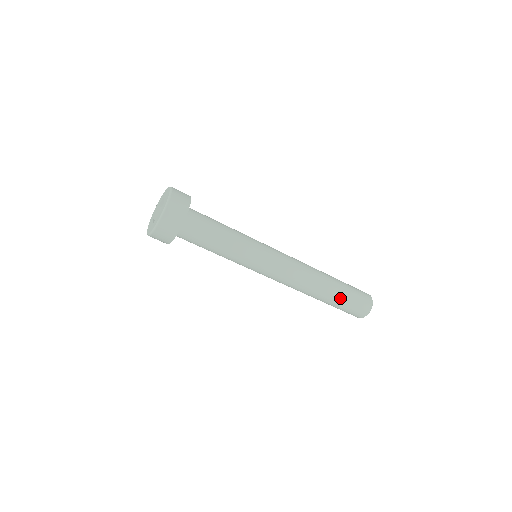
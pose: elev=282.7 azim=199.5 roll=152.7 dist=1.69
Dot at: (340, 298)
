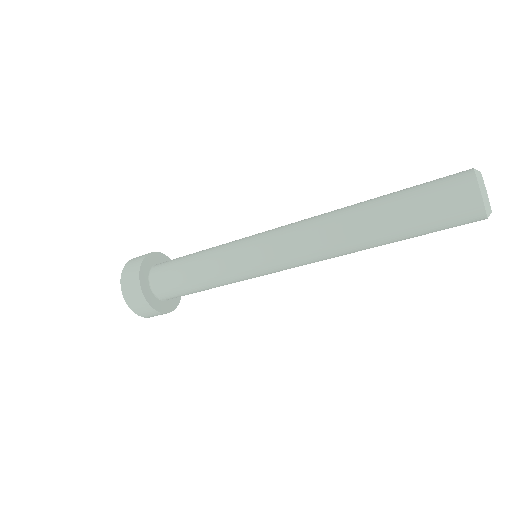
Dot at: (405, 230)
